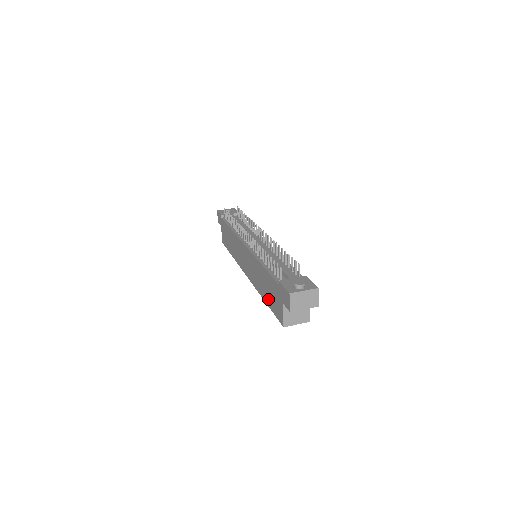
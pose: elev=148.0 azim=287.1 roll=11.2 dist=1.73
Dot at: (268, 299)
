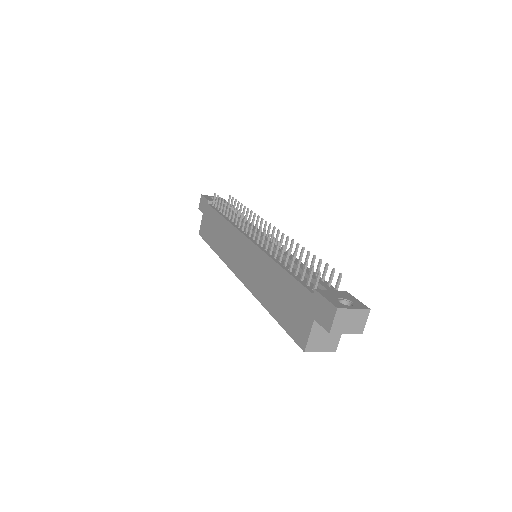
Dot at: (279, 311)
